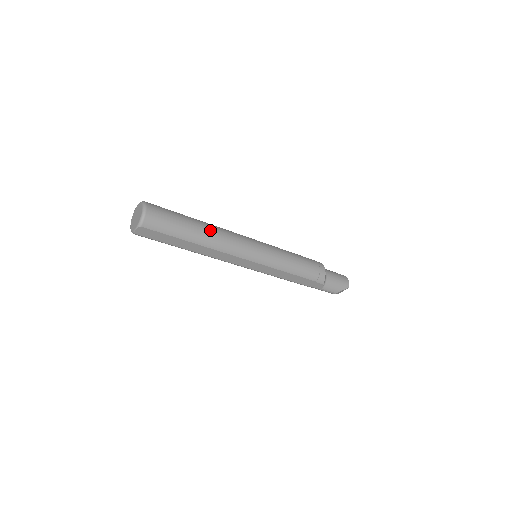
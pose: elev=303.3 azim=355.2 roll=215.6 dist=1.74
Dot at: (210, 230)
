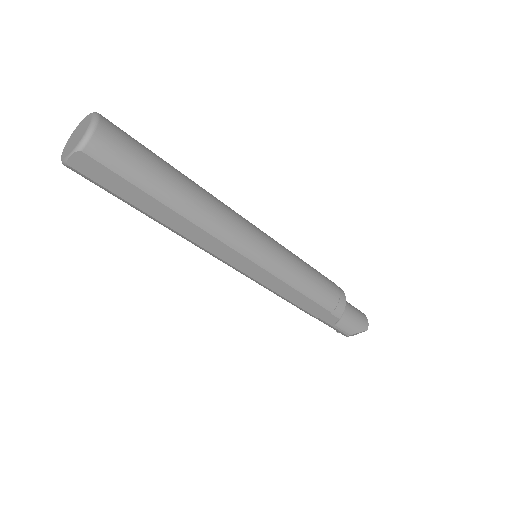
Dot at: (199, 193)
